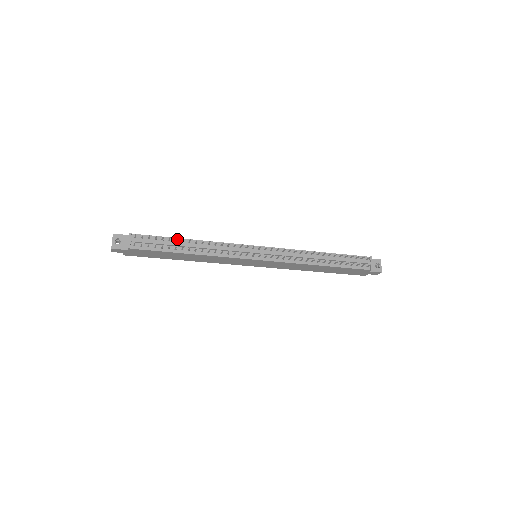
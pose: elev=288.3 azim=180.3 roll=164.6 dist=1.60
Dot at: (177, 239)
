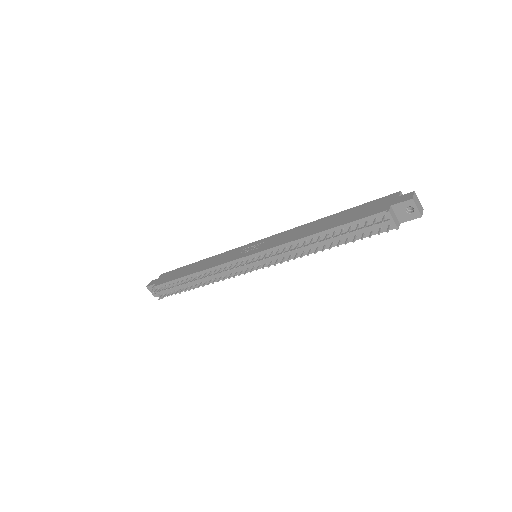
Dot at: (182, 278)
